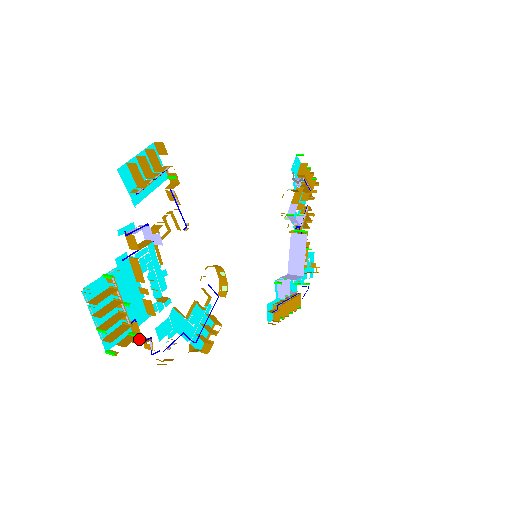
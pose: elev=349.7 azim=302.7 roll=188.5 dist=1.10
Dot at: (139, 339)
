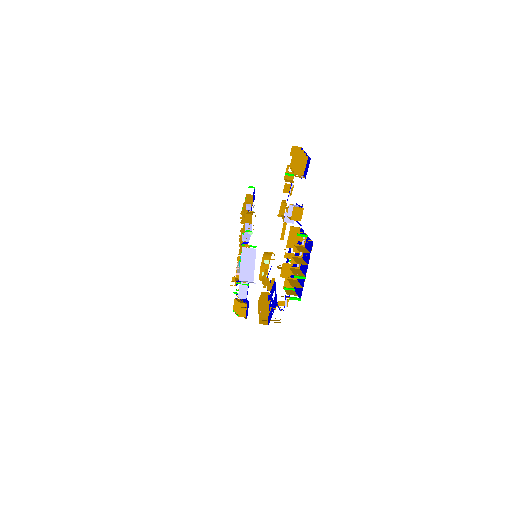
Dot at: occluded
